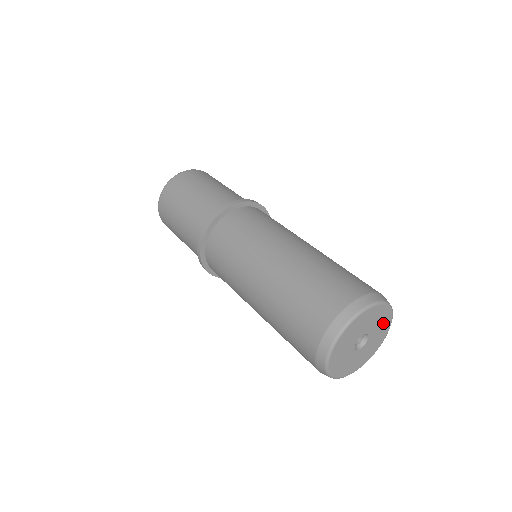
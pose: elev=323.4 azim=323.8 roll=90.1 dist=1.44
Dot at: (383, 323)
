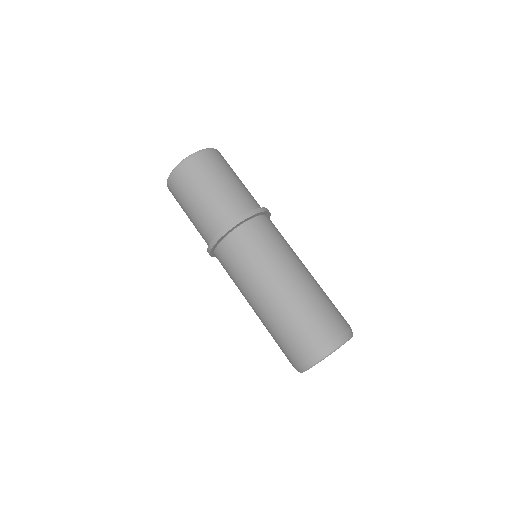
Dot at: occluded
